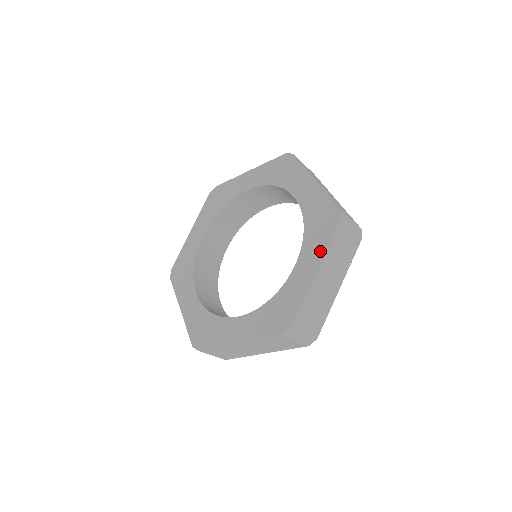
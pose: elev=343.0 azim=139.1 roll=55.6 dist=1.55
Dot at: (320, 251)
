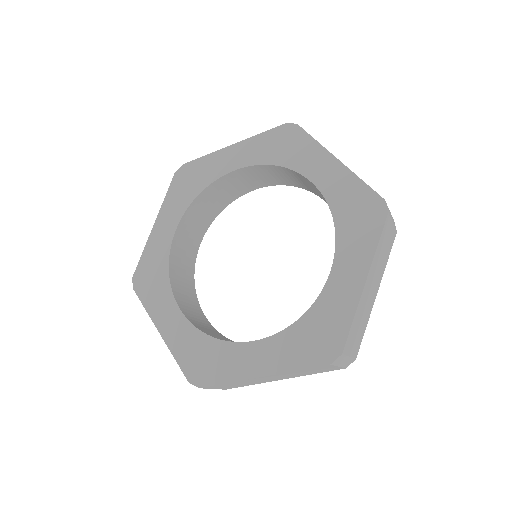
Dot at: (365, 254)
